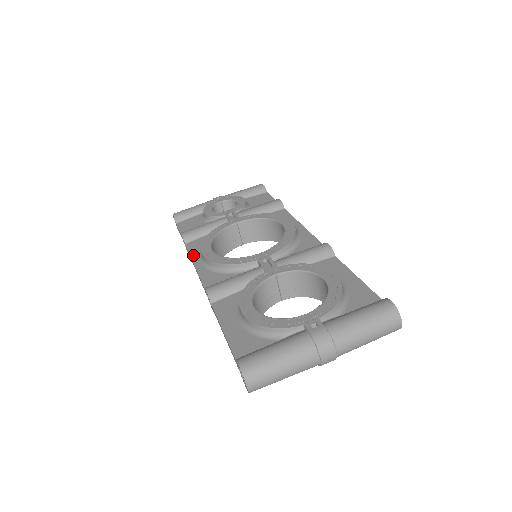
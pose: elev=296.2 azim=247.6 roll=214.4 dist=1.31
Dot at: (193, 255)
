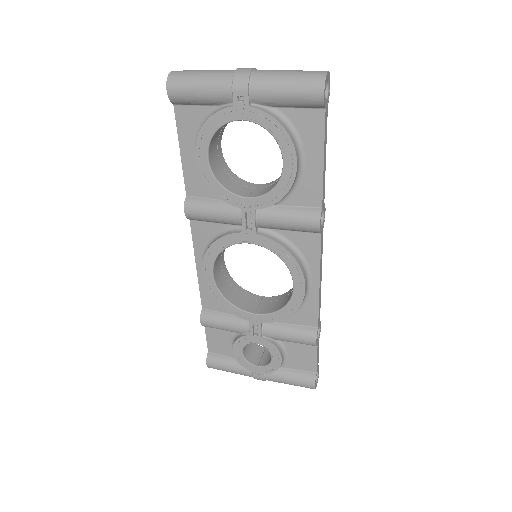
Dot at: occluded
